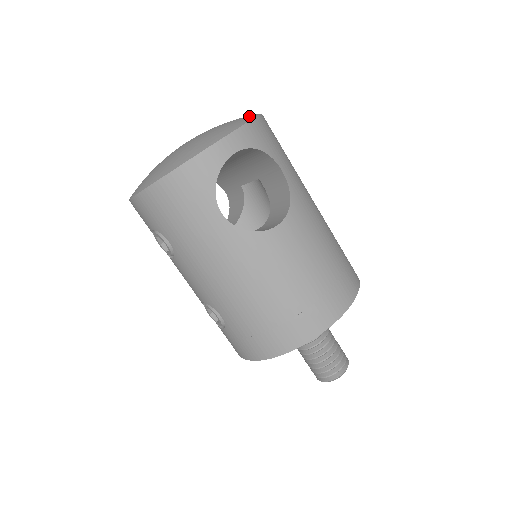
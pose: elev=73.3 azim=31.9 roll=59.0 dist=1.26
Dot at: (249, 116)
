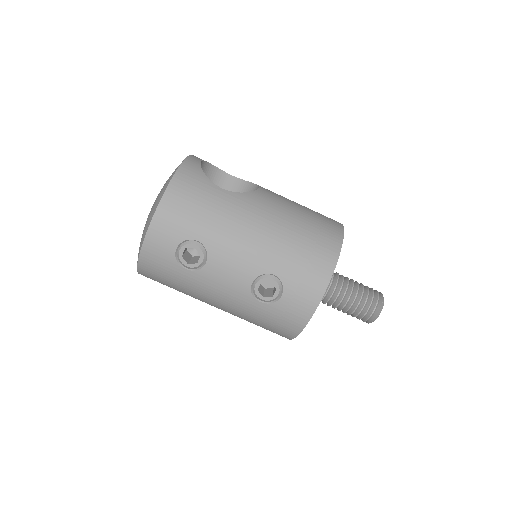
Dot at: occluded
